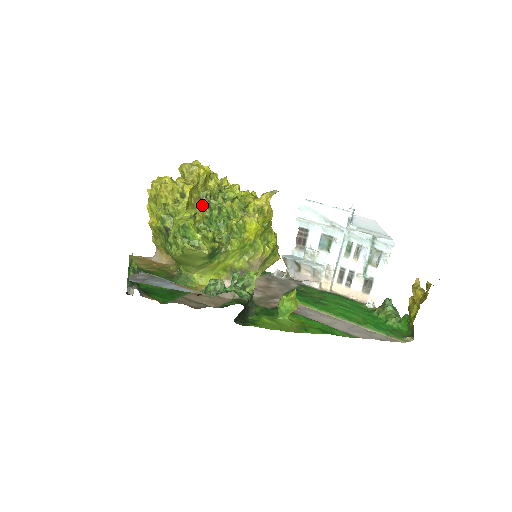
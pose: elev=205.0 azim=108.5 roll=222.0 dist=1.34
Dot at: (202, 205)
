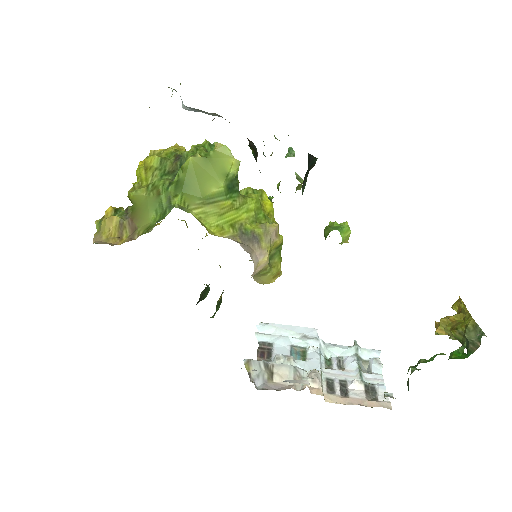
Dot at: occluded
